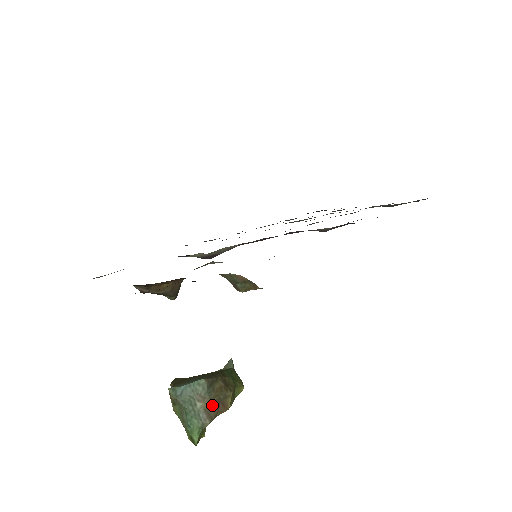
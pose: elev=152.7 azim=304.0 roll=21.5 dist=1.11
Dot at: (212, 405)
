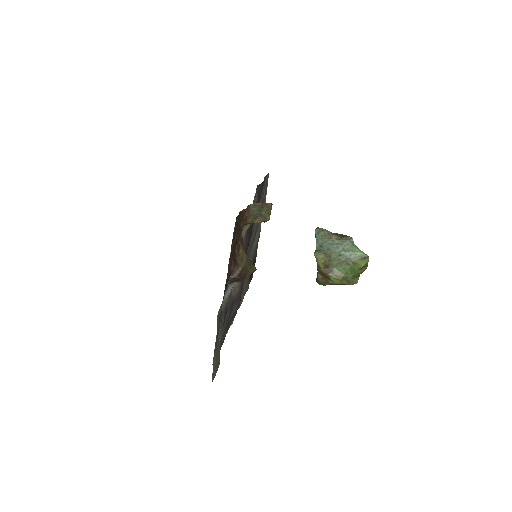
Dot at: (338, 235)
